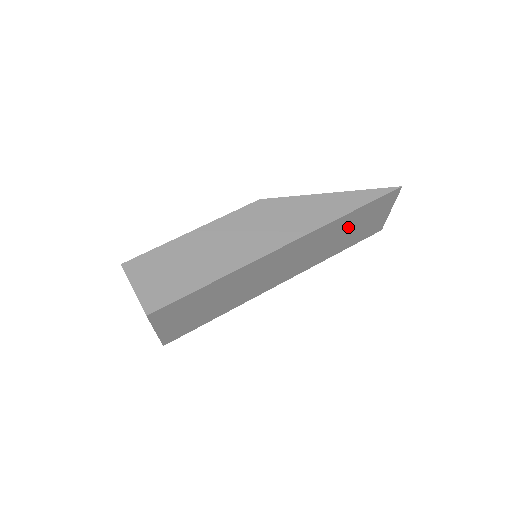
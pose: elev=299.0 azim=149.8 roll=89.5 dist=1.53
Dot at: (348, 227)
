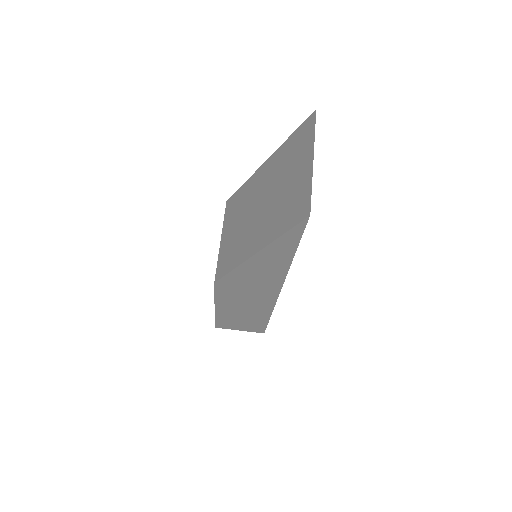
Dot at: occluded
